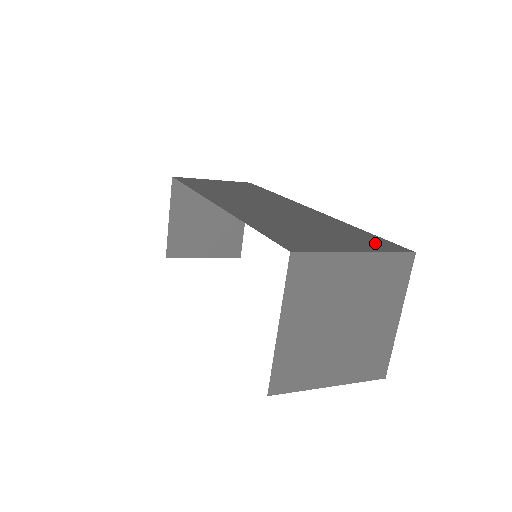
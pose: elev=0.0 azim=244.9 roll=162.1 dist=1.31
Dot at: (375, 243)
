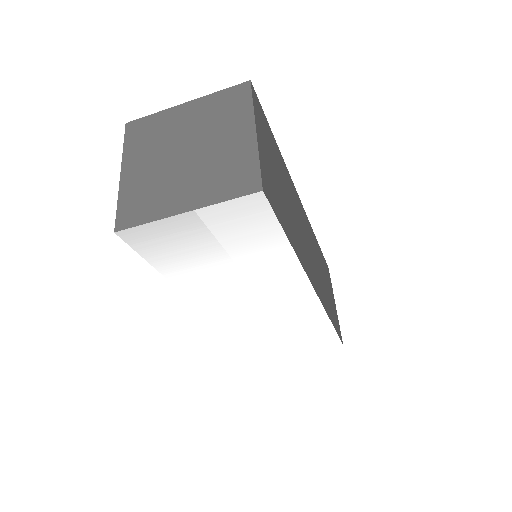
Dot at: occluded
